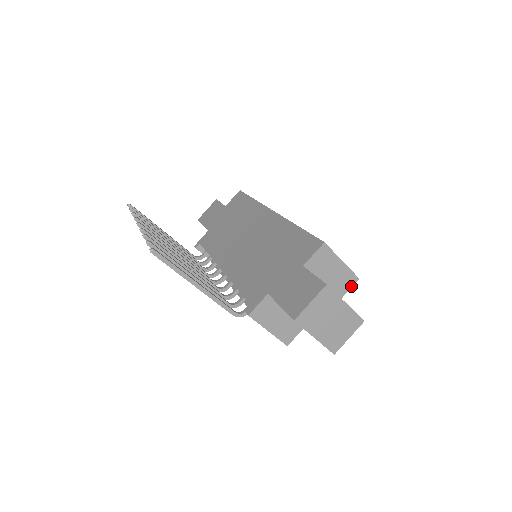
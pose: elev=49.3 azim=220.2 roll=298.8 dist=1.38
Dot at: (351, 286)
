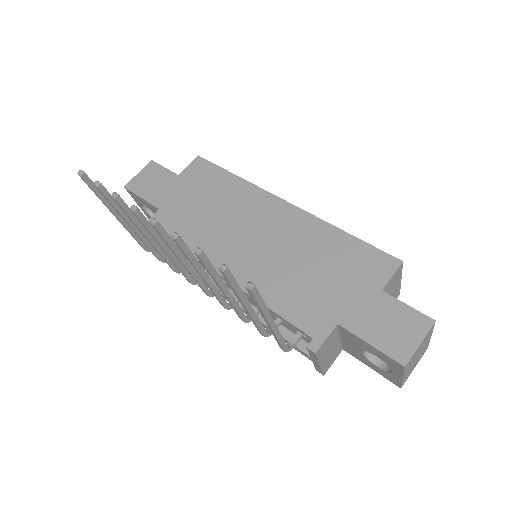
Dot at: occluded
